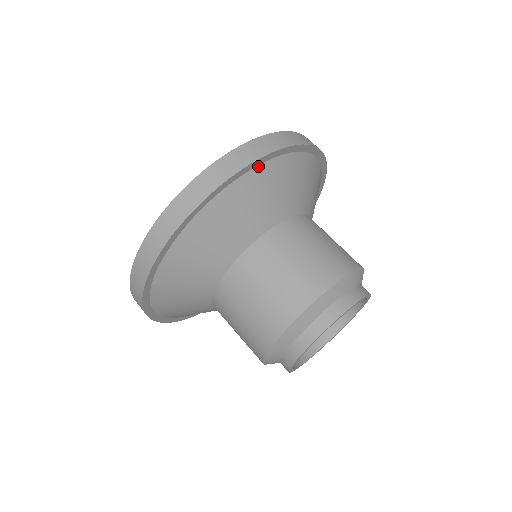
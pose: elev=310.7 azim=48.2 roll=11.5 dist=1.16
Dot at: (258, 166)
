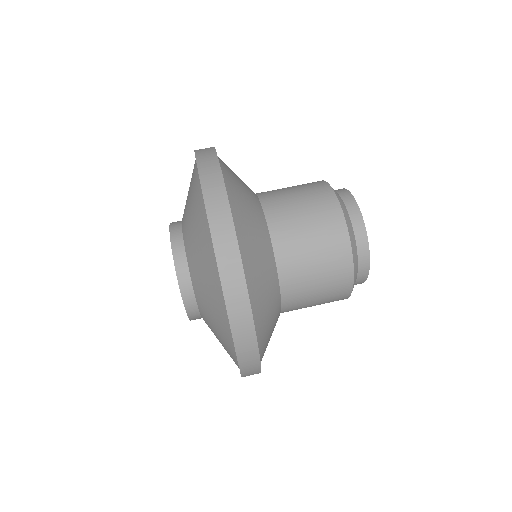
Dot at: (243, 268)
